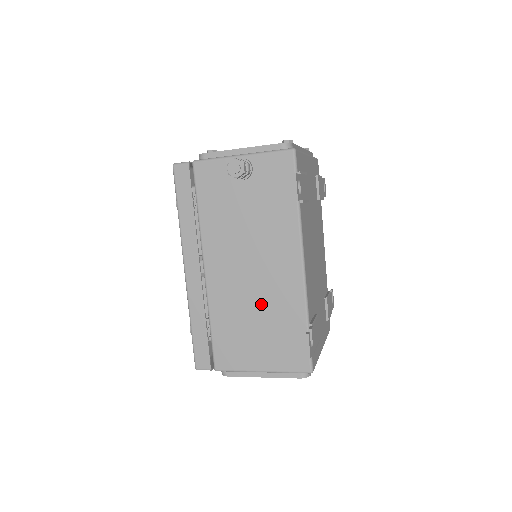
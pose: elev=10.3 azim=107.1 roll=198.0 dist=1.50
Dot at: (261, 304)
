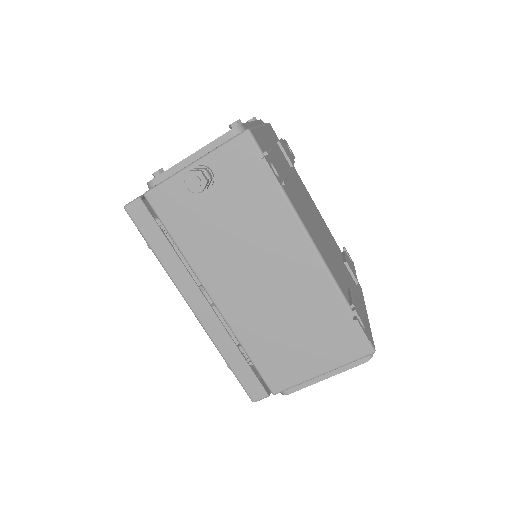
Dot at: (290, 309)
